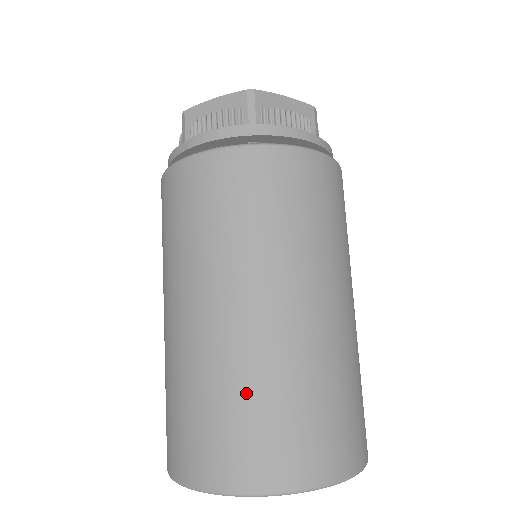
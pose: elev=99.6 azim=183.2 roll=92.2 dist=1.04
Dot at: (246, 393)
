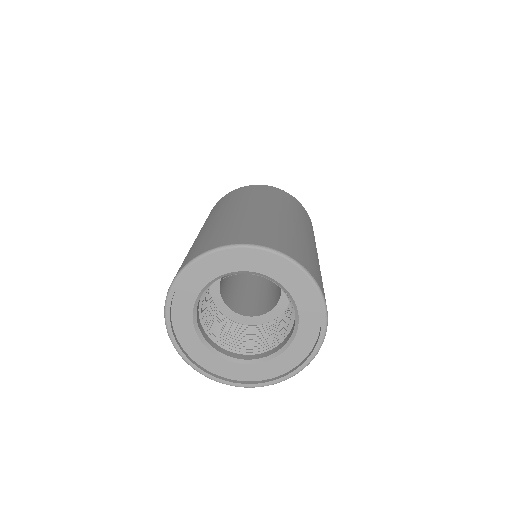
Dot at: (308, 250)
